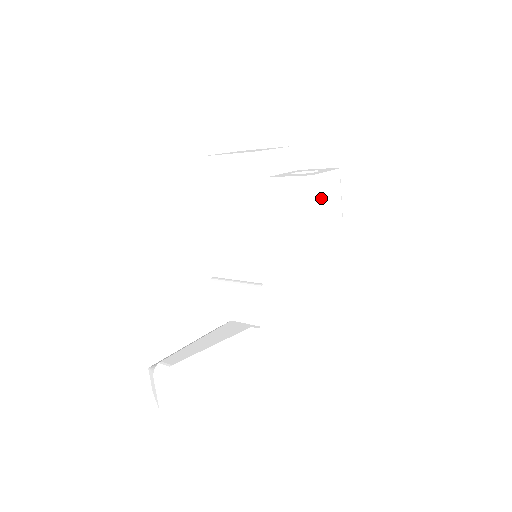
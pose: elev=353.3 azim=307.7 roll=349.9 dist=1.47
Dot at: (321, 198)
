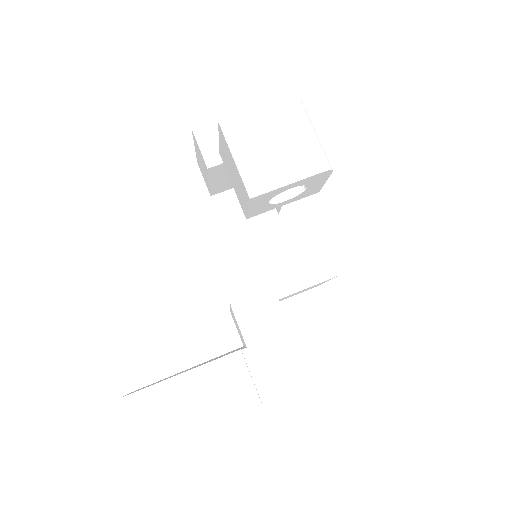
Dot at: (250, 146)
